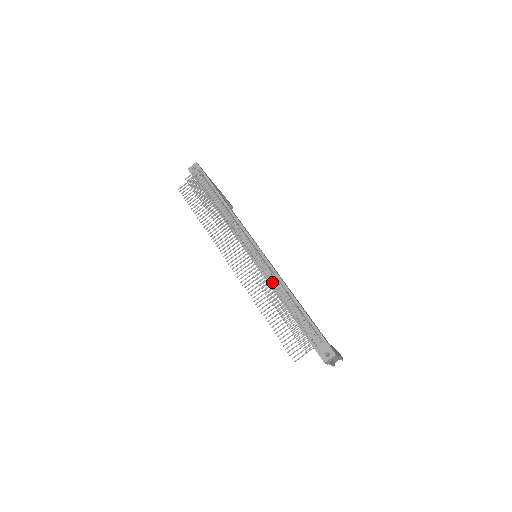
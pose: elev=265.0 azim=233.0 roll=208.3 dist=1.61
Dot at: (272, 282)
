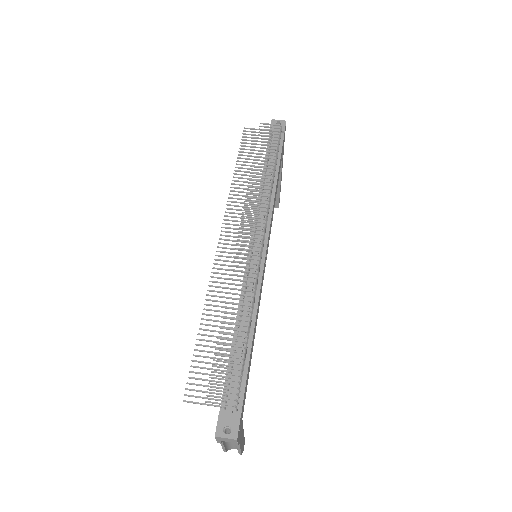
Dot at: (246, 294)
